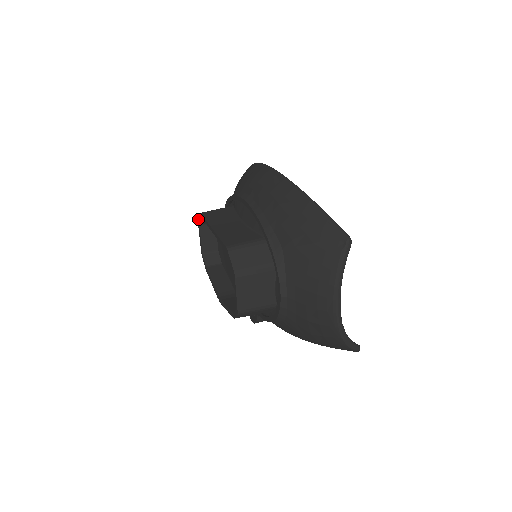
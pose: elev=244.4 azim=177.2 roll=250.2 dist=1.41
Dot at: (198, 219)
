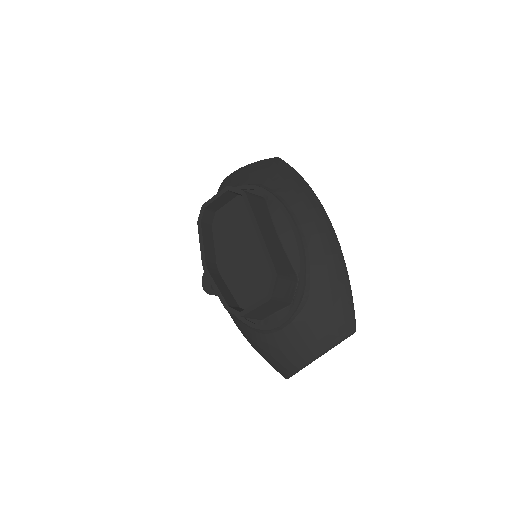
Dot at: (232, 187)
